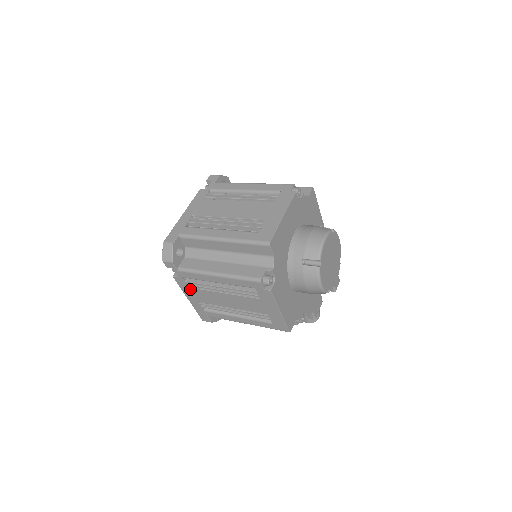
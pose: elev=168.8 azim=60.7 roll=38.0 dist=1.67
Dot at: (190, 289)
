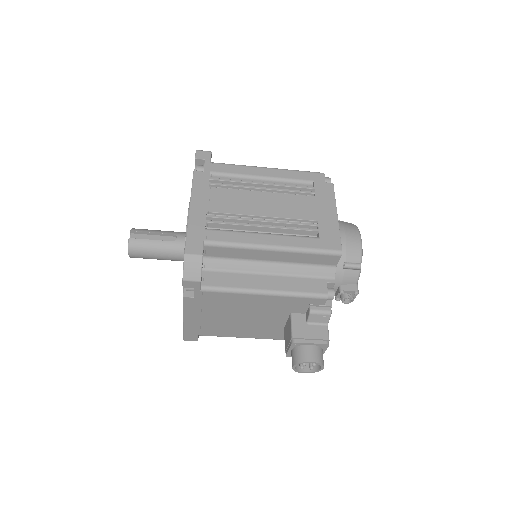
Dot at: (209, 189)
